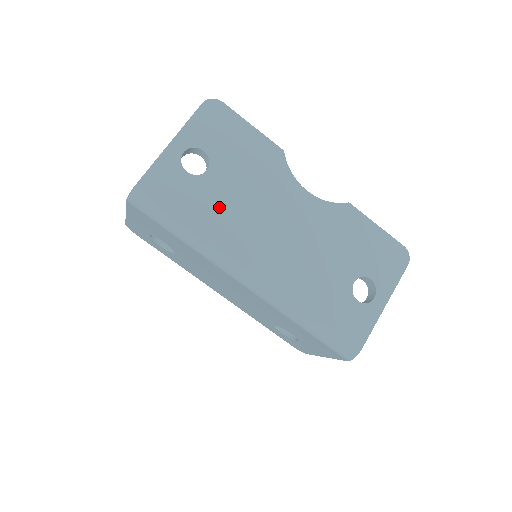
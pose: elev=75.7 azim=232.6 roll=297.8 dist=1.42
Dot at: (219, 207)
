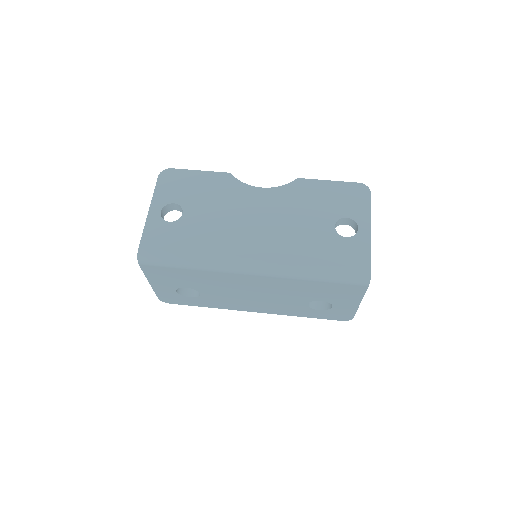
Dot at: (204, 231)
